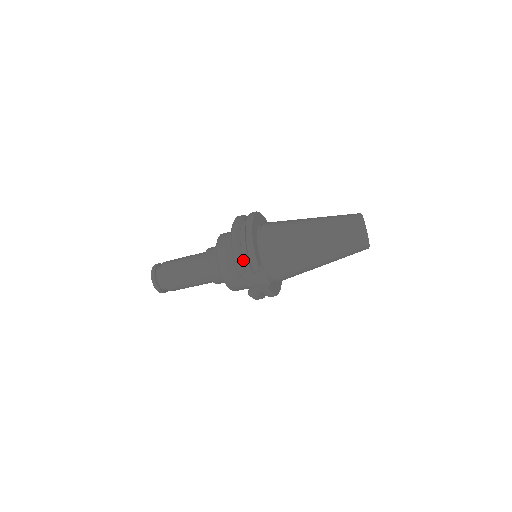
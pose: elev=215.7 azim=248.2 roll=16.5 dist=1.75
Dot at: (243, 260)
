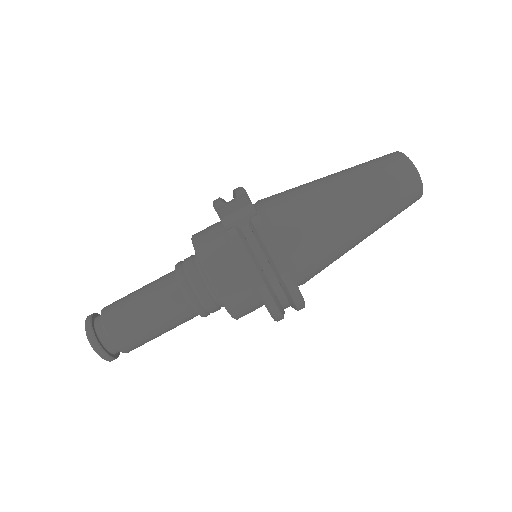
Dot at: occluded
